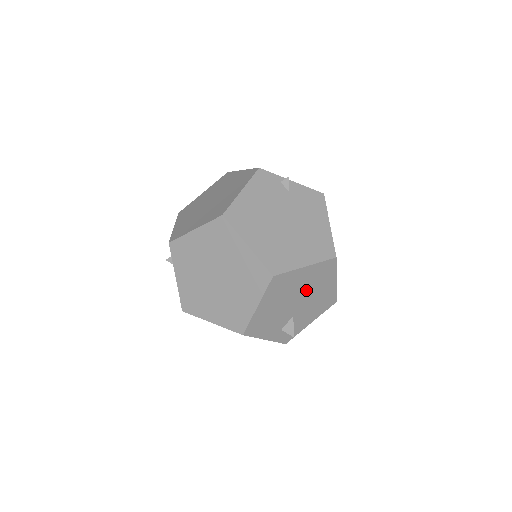
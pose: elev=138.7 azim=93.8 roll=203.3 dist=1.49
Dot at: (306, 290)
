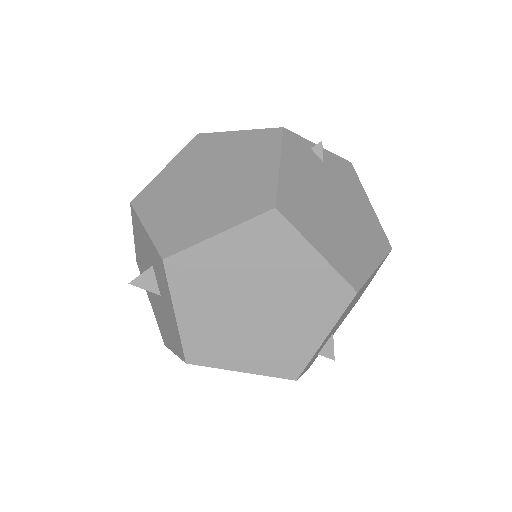
Dot at: (357, 297)
